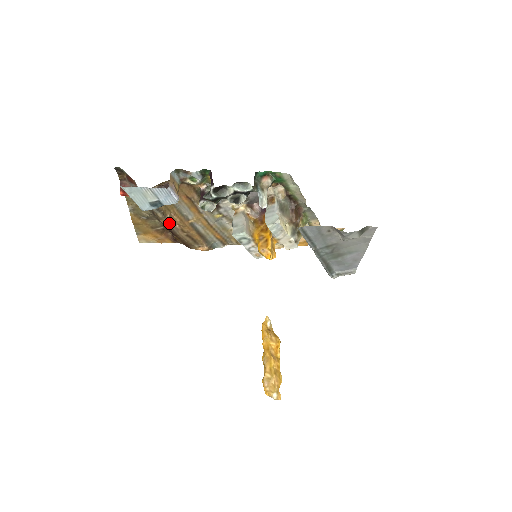
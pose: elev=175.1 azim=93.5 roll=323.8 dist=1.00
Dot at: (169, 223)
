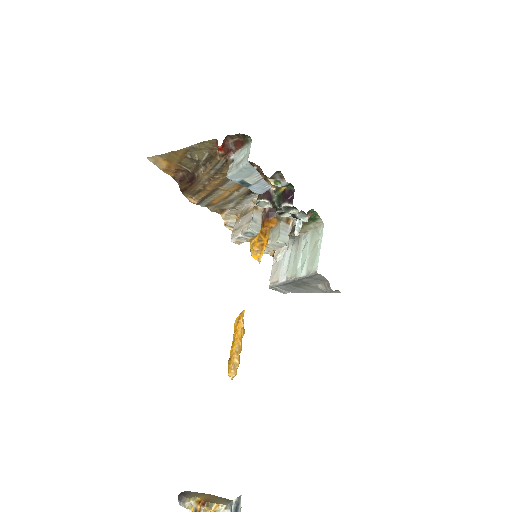
Dot at: (206, 177)
